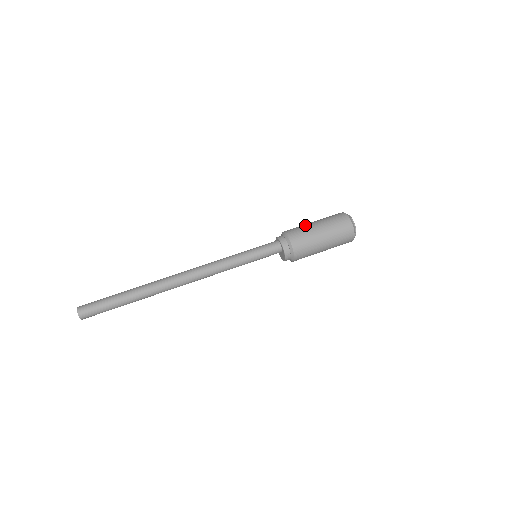
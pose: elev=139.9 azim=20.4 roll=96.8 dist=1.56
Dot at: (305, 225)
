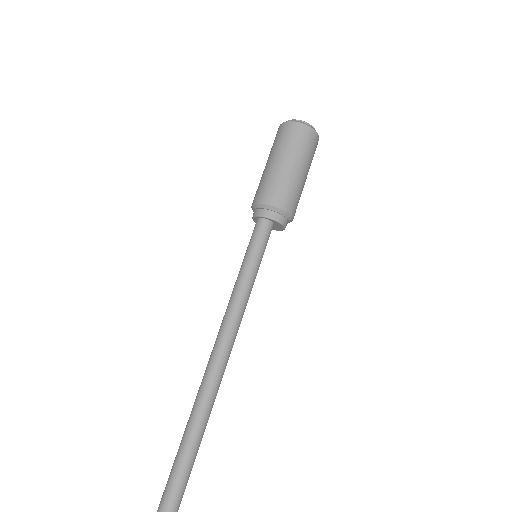
Dot at: (264, 175)
